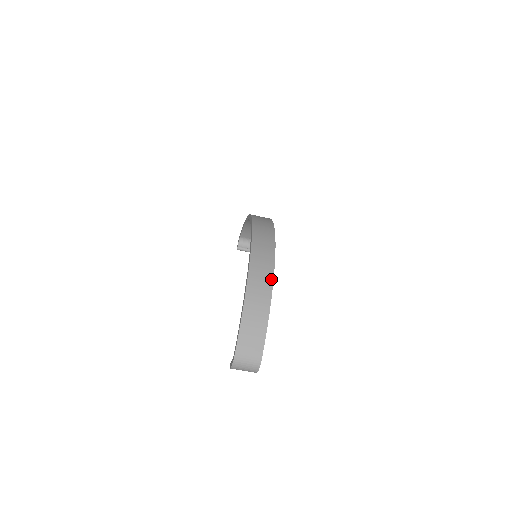
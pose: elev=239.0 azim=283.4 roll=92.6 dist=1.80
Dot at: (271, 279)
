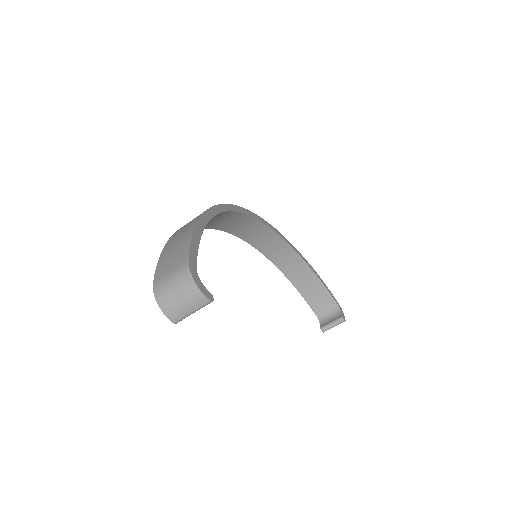
Dot at: occluded
